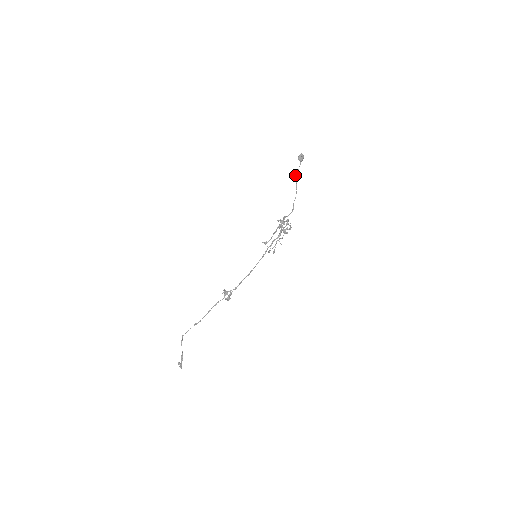
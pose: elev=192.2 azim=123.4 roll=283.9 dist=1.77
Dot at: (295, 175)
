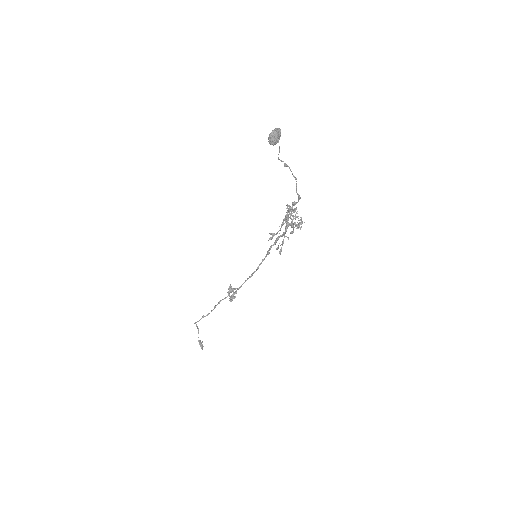
Dot at: (278, 159)
